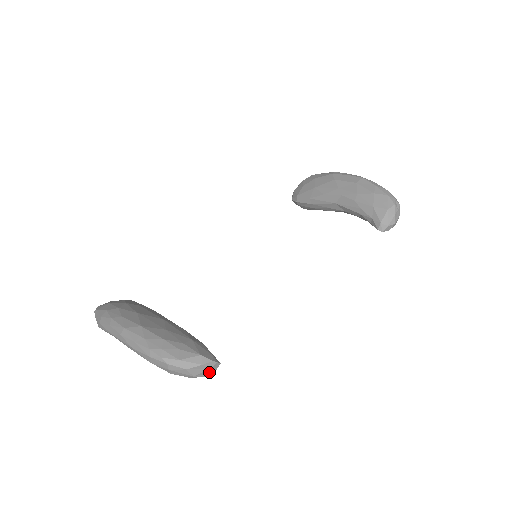
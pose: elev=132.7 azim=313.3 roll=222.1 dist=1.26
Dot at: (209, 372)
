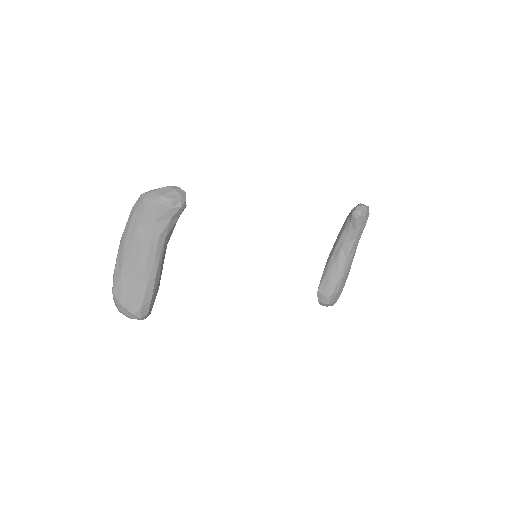
Dot at: (175, 195)
